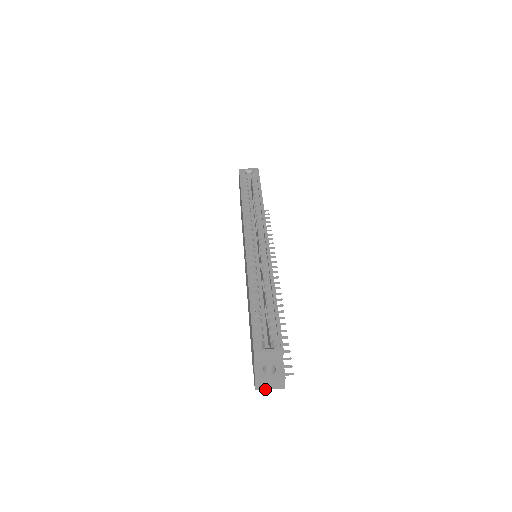
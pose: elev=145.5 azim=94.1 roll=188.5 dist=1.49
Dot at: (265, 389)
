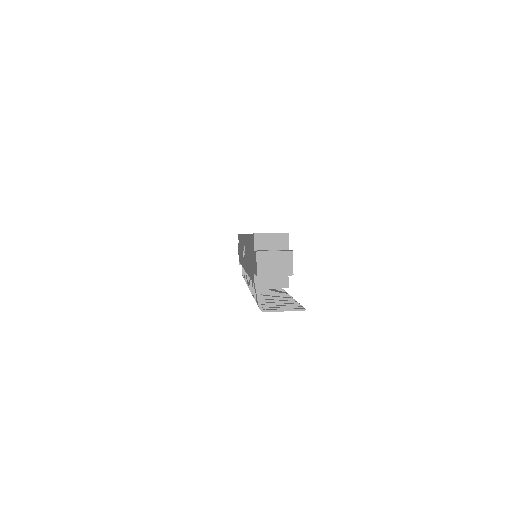
Dot at: (269, 275)
